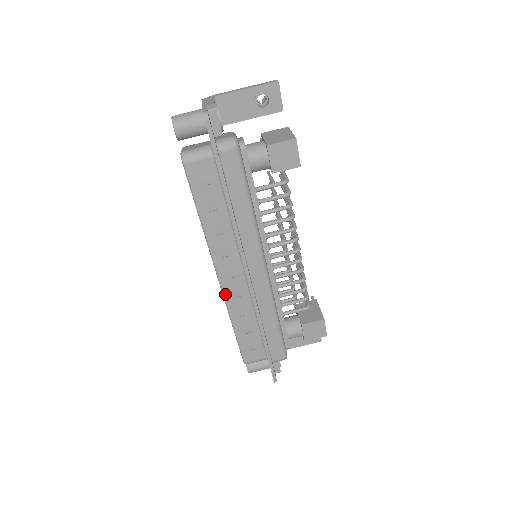
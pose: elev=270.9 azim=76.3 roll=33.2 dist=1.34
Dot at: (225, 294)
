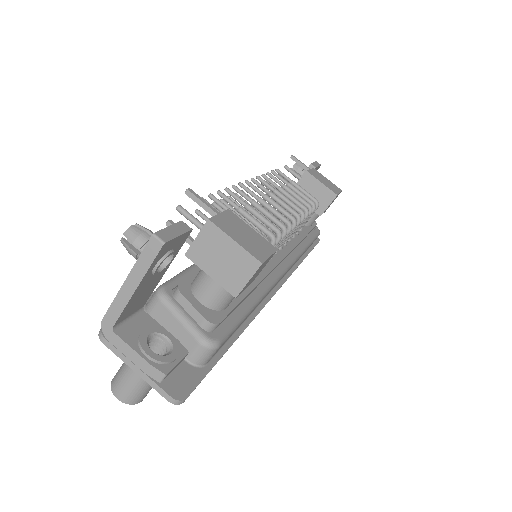
Dot at: occluded
